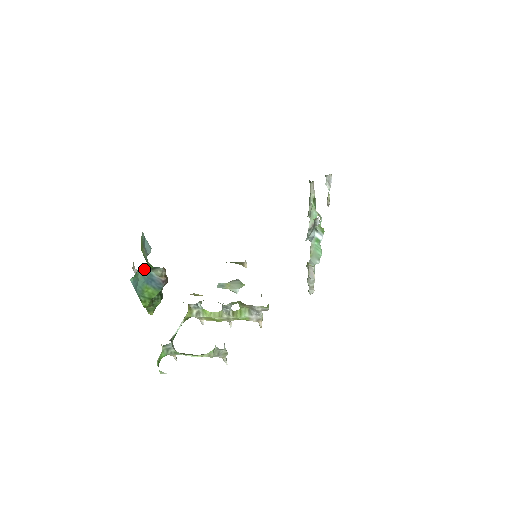
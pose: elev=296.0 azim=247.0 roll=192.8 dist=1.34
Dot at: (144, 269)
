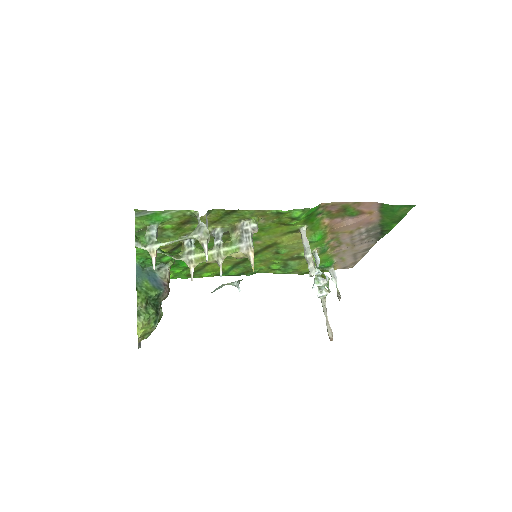
Dot at: (151, 270)
